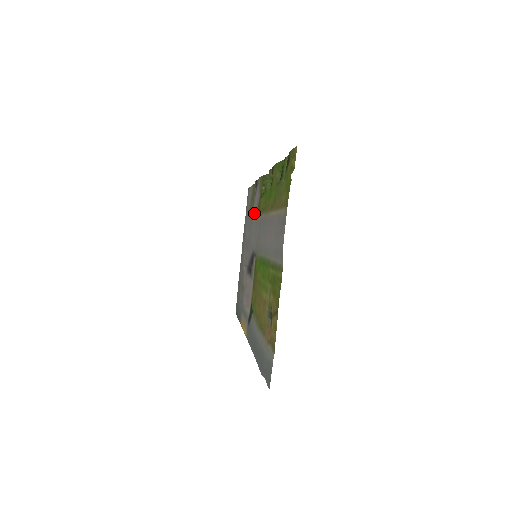
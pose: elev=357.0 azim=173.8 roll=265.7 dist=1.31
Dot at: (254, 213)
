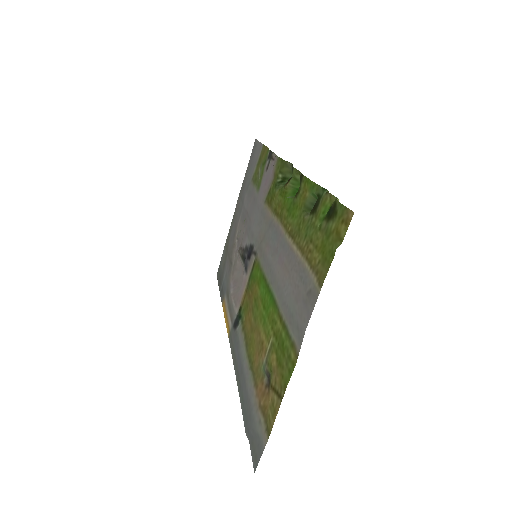
Dot at: (261, 194)
